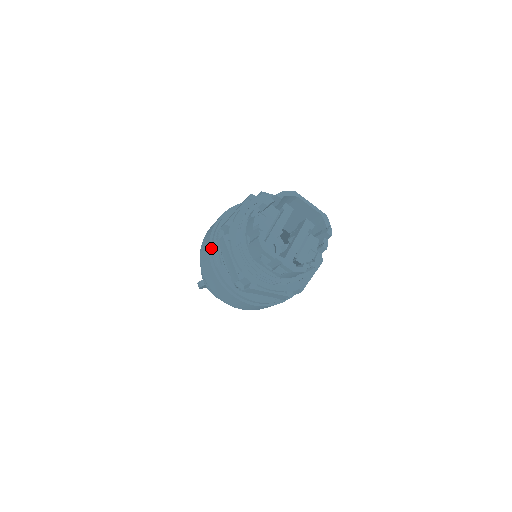
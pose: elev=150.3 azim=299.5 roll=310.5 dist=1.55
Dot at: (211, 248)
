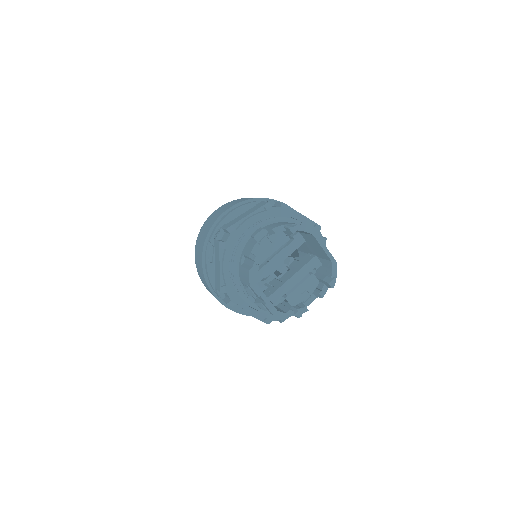
Dot at: (208, 239)
